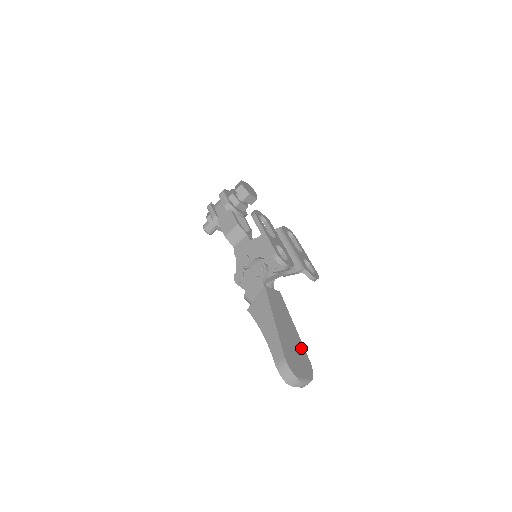
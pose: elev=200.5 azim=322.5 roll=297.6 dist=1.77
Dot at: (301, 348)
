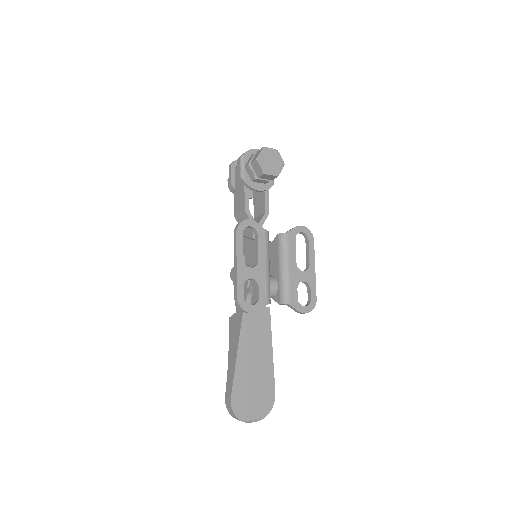
Dot at: (268, 379)
